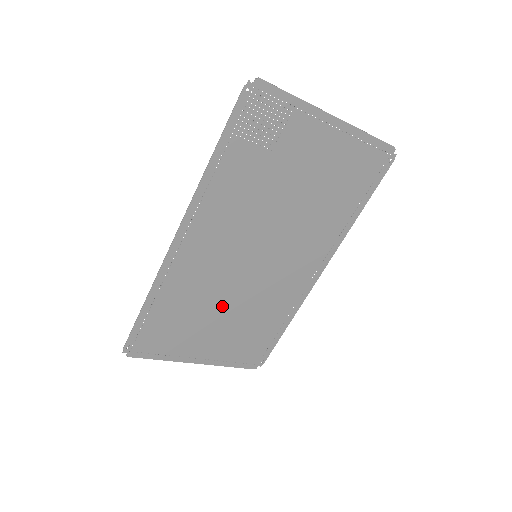
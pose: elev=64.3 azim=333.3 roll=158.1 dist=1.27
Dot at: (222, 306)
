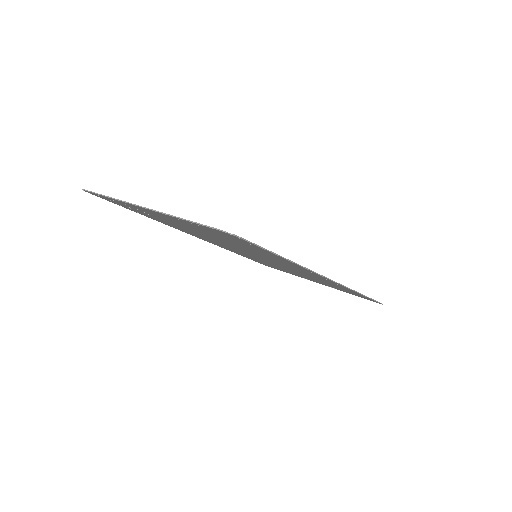
Dot at: occluded
